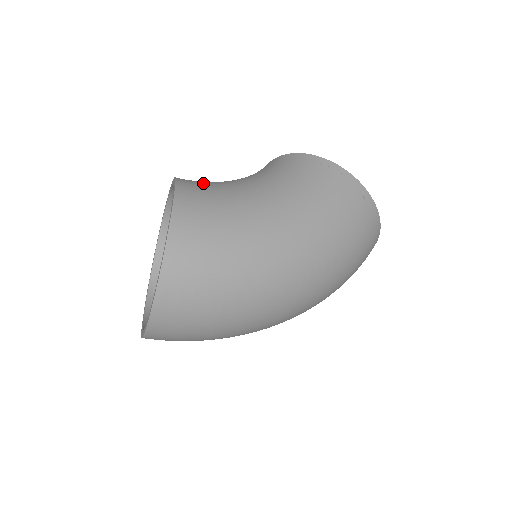
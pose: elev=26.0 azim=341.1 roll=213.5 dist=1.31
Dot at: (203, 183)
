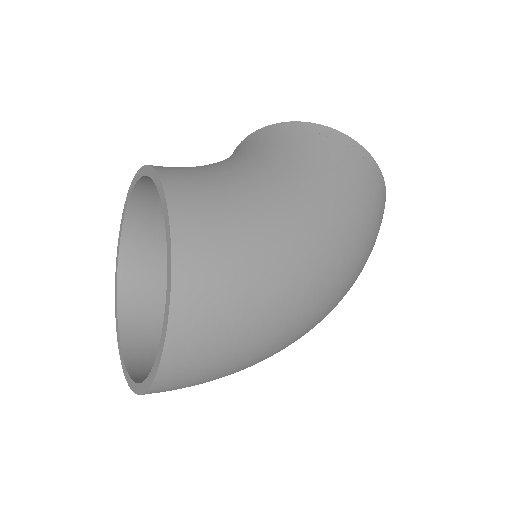
Dot at: (186, 167)
